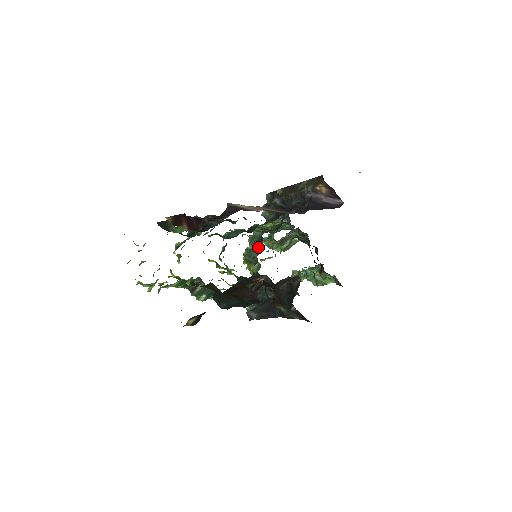
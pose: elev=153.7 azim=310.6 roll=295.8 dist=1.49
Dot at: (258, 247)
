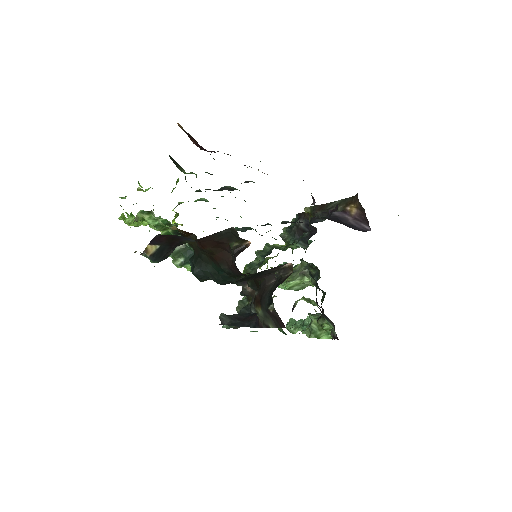
Dot at: (263, 260)
